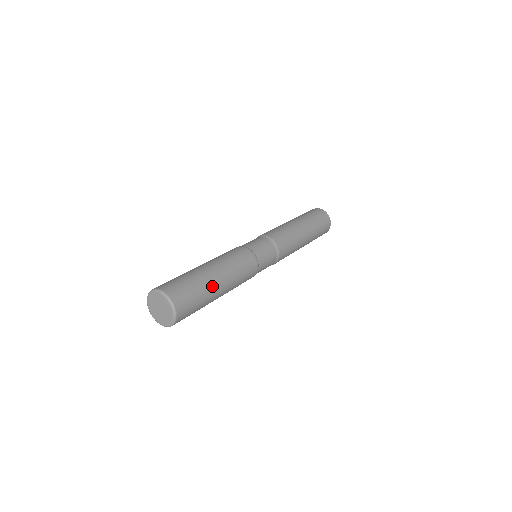
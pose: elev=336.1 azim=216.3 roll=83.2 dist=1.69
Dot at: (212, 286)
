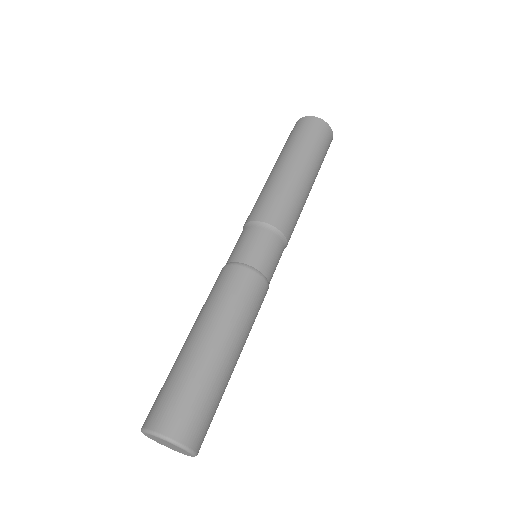
Dot at: occluded
